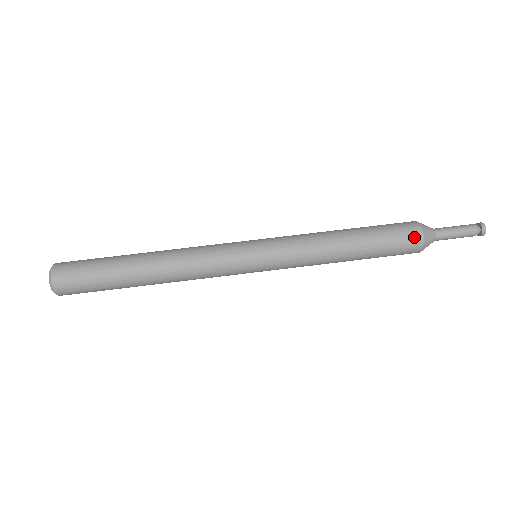
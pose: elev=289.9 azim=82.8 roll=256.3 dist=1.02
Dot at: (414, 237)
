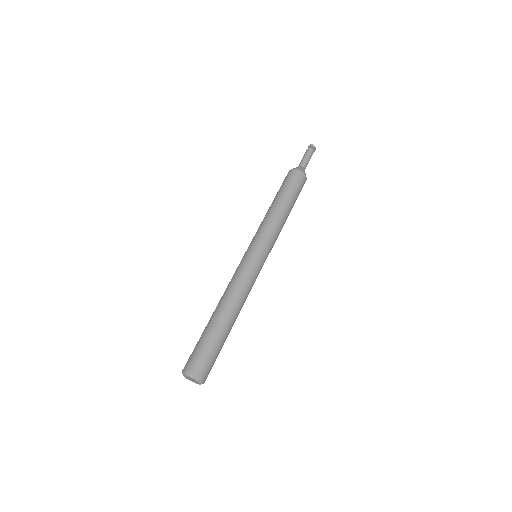
Dot at: (291, 173)
